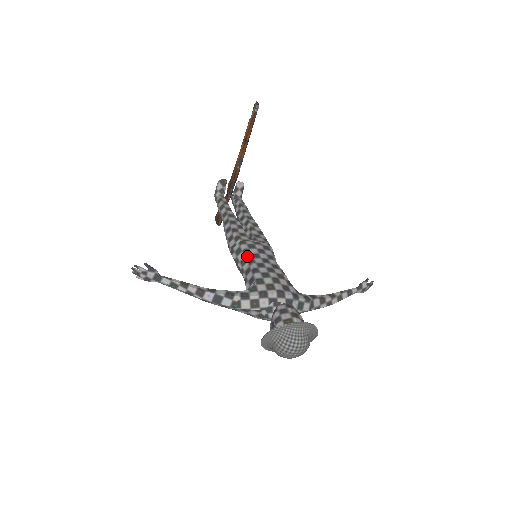
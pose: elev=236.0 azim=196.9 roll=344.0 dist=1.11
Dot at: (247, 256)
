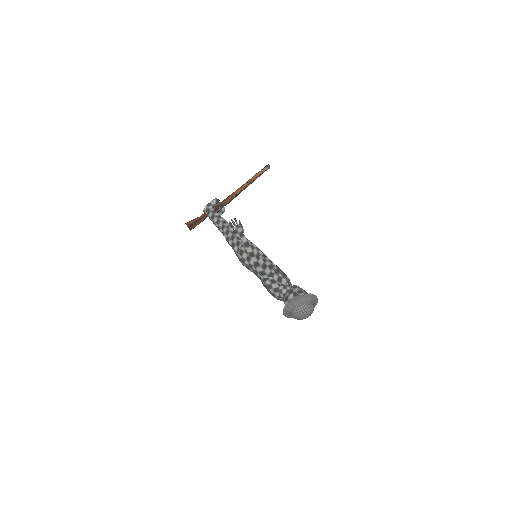
Dot at: (261, 252)
